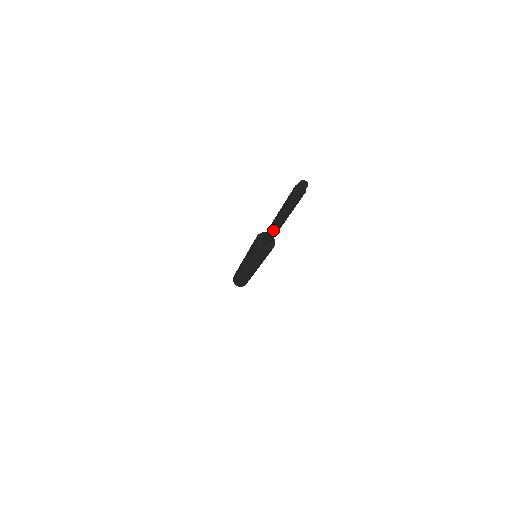
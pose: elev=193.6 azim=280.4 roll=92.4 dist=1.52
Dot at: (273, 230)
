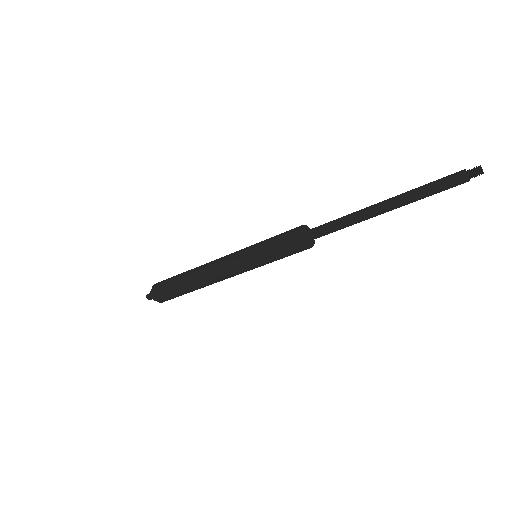
Dot at: (358, 216)
